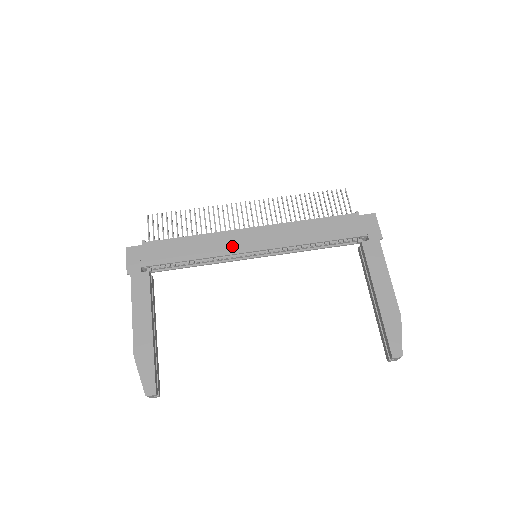
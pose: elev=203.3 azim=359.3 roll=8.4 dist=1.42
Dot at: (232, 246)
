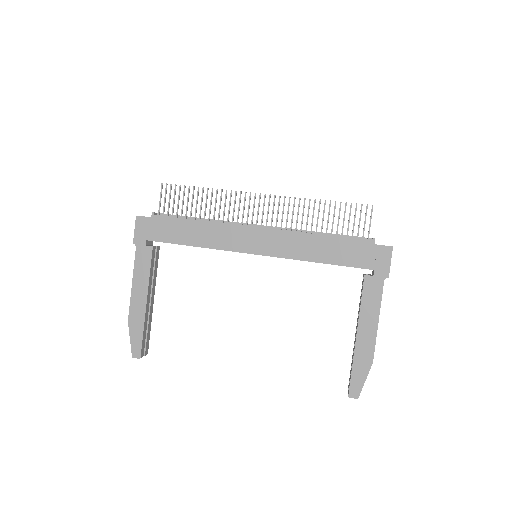
Dot at: (233, 242)
